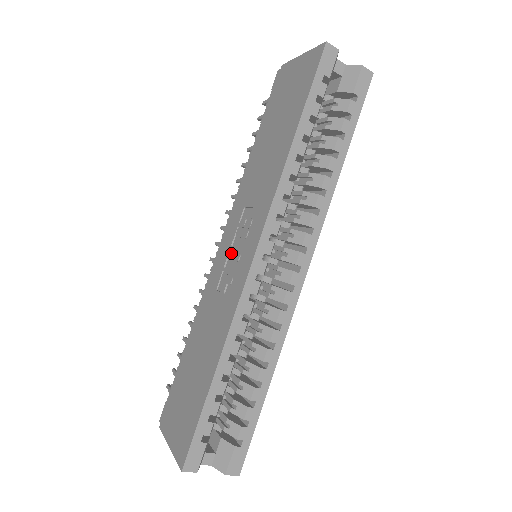
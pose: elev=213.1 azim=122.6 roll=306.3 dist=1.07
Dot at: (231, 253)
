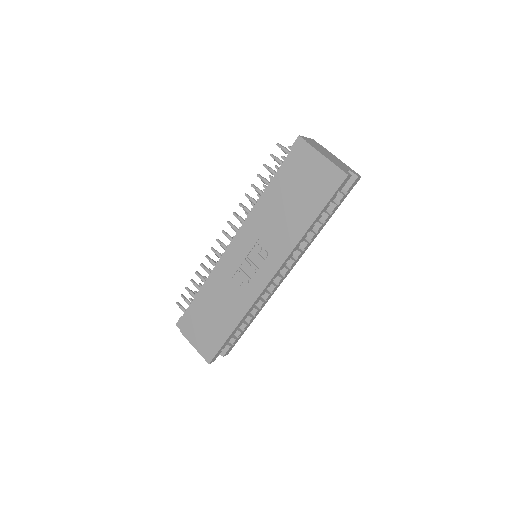
Dot at: (247, 263)
